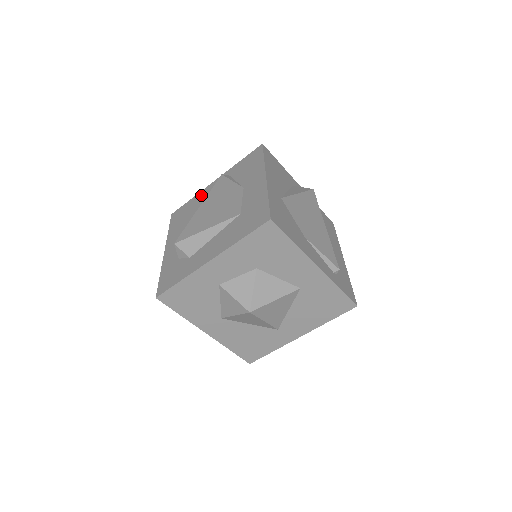
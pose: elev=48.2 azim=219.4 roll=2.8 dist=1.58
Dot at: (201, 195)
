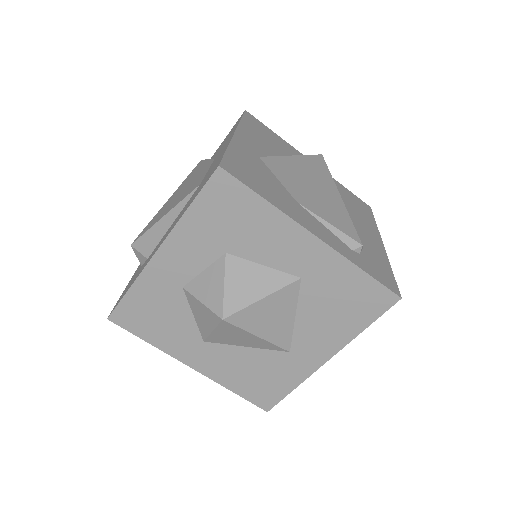
Dot at: occluded
